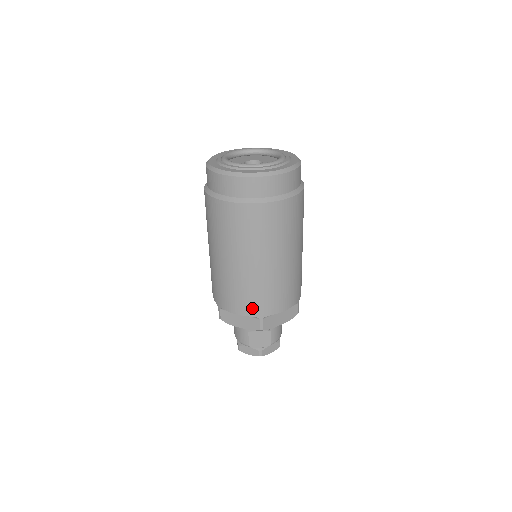
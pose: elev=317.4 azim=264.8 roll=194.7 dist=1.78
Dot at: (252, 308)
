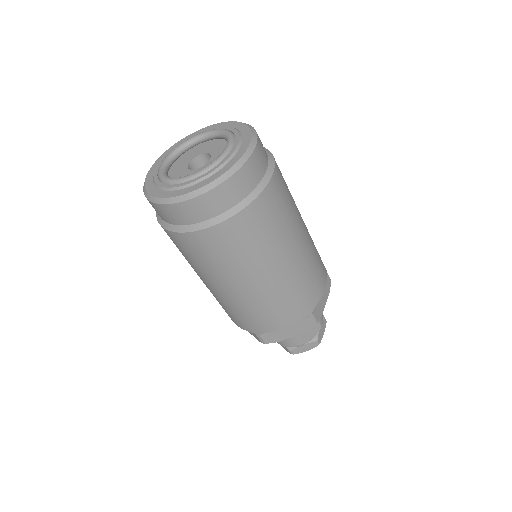
Dot at: (297, 312)
